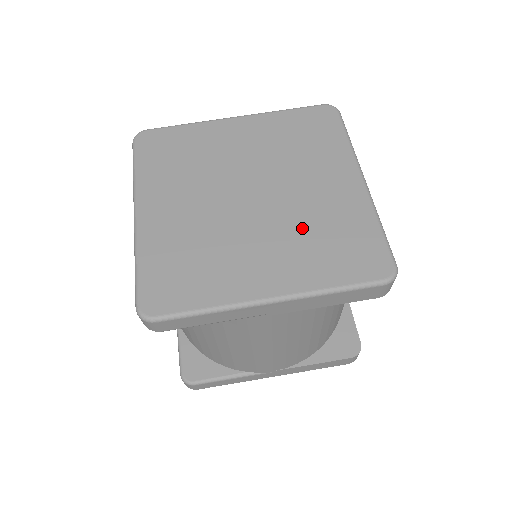
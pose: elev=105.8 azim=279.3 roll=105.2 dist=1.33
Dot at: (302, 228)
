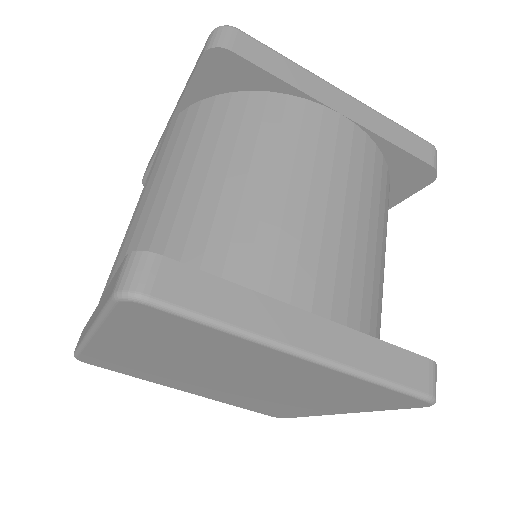
Dot at: (248, 398)
